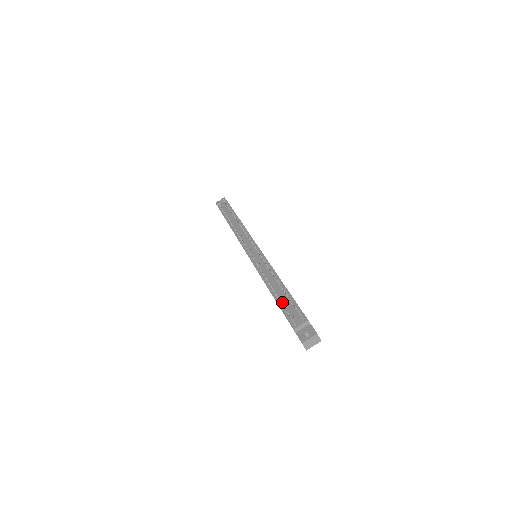
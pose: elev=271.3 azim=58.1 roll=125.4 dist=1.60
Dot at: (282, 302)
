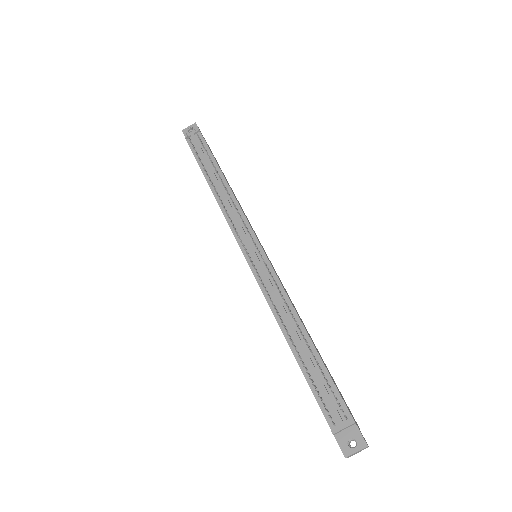
Dot at: (310, 372)
